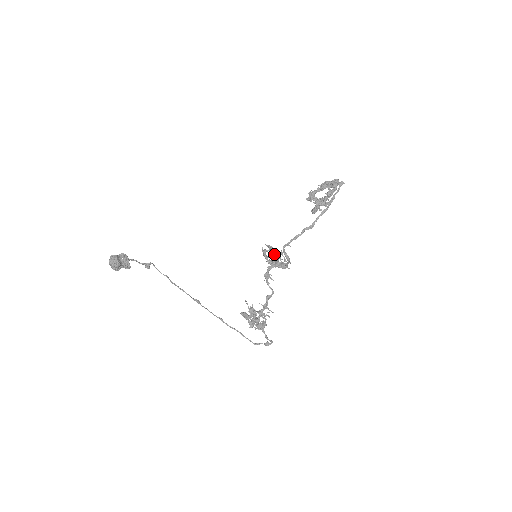
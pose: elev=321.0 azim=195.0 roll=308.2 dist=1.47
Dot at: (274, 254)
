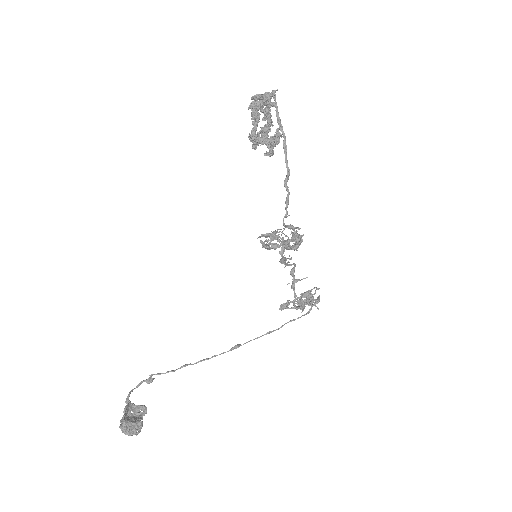
Dot at: occluded
